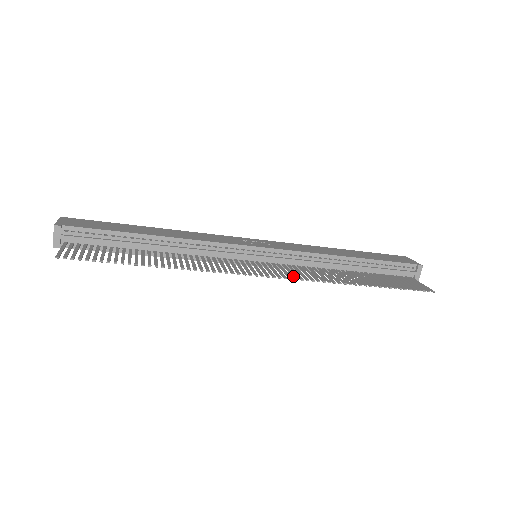
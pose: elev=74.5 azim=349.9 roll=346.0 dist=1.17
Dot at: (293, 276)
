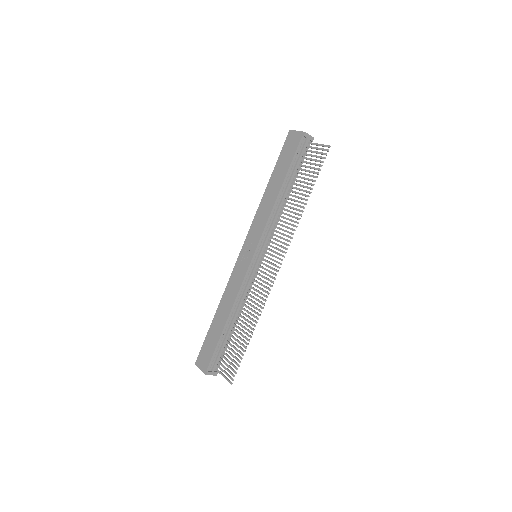
Dot at: occluded
